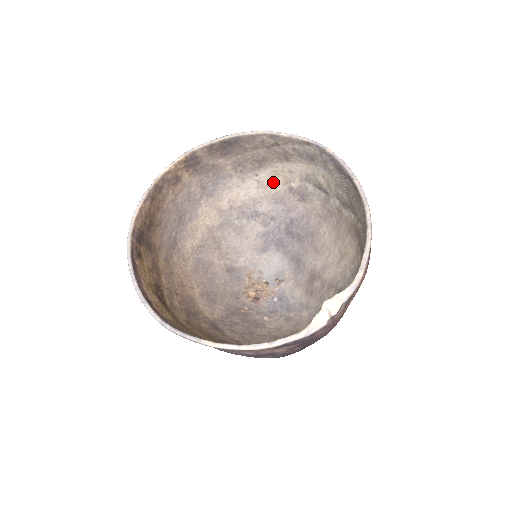
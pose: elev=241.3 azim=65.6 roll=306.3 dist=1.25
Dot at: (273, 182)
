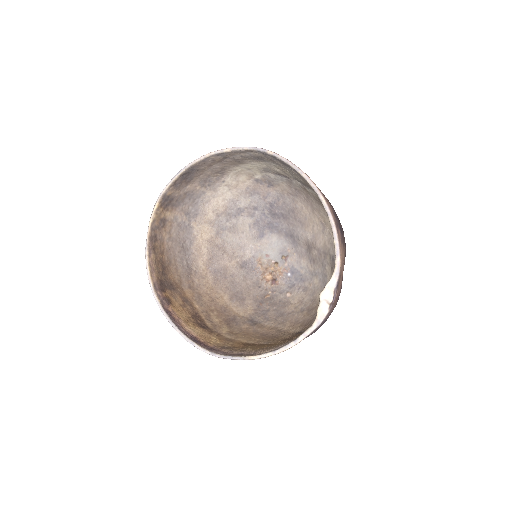
Dot at: (240, 181)
